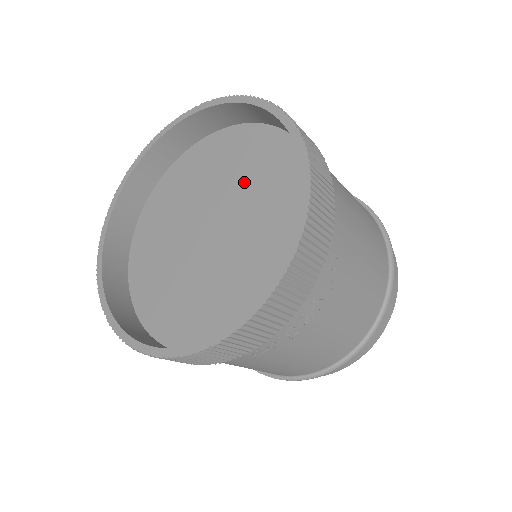
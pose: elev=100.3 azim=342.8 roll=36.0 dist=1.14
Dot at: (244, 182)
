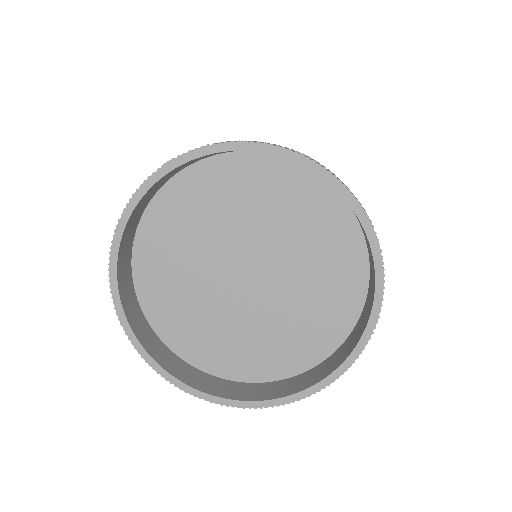
Dot at: (253, 217)
